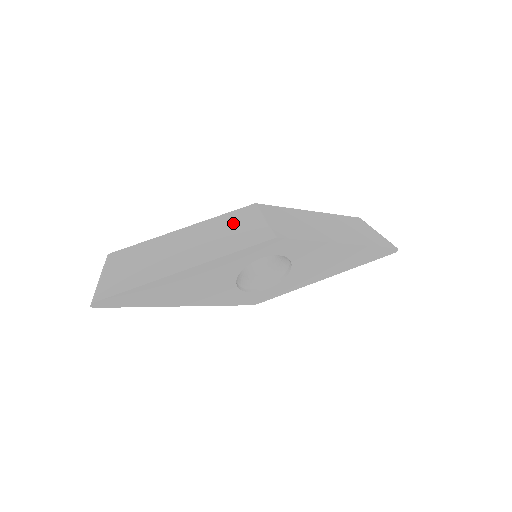
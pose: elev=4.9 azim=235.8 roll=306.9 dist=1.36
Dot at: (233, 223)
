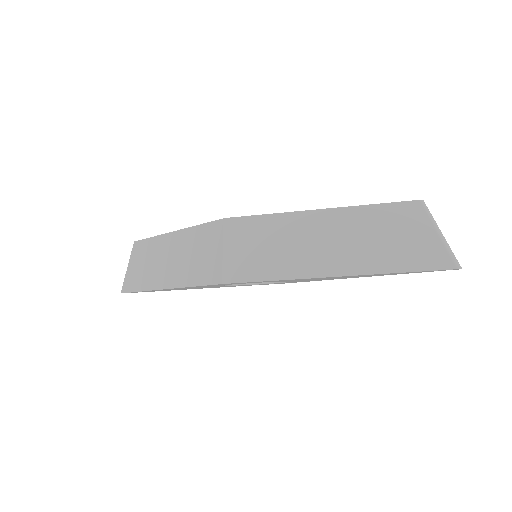
Dot at: (202, 243)
